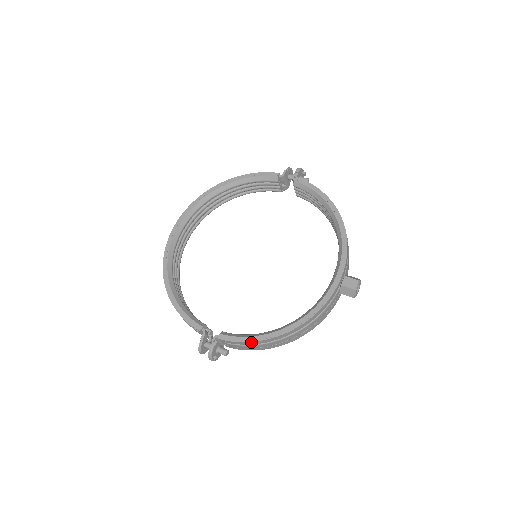
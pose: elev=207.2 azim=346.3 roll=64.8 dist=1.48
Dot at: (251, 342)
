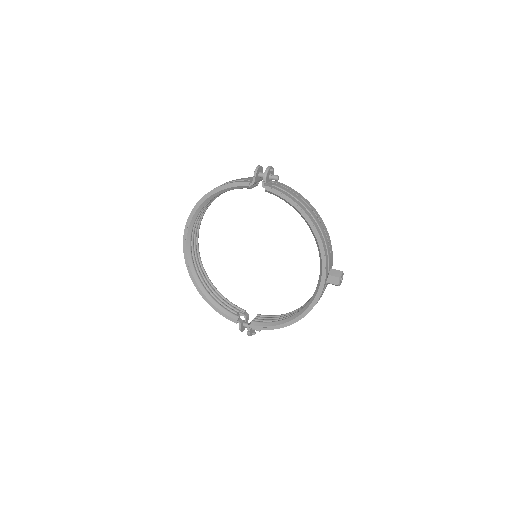
Dot at: (273, 329)
